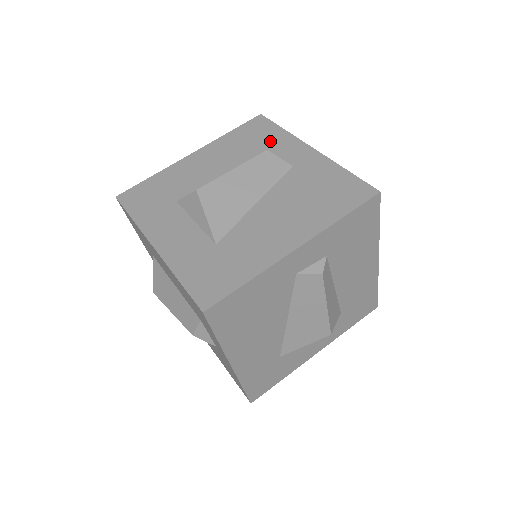
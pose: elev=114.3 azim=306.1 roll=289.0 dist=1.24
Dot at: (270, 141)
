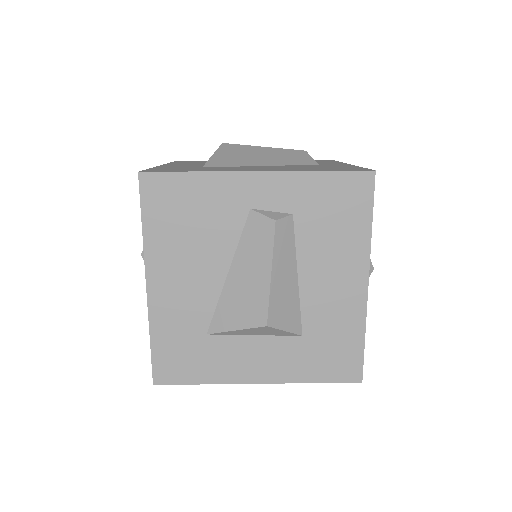
Dot at: (320, 162)
